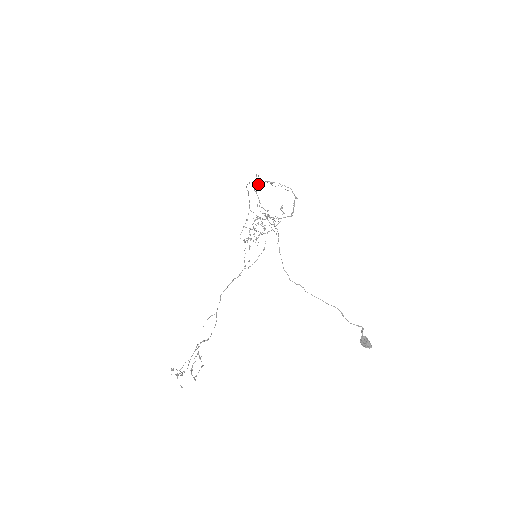
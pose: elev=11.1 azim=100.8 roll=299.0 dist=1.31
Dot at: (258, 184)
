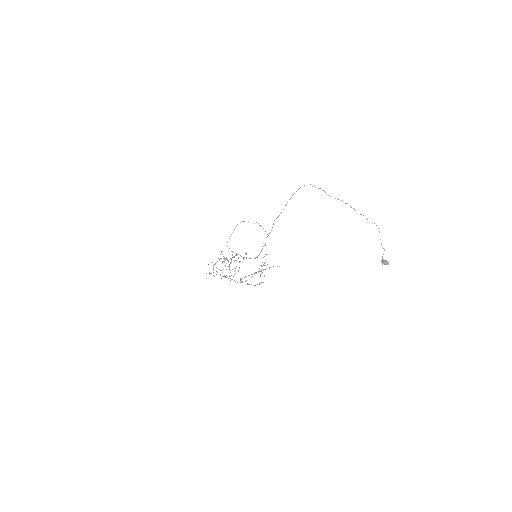
Dot at: occluded
